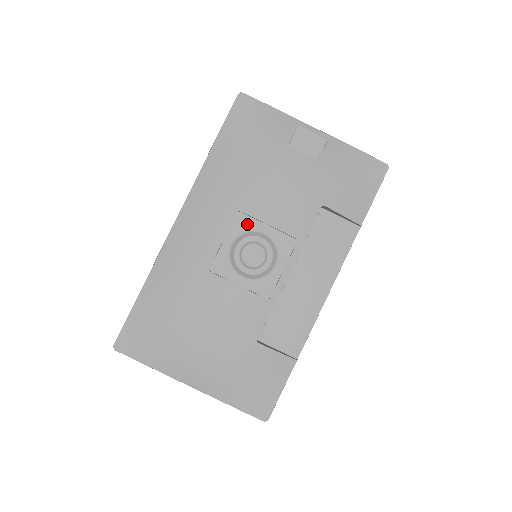
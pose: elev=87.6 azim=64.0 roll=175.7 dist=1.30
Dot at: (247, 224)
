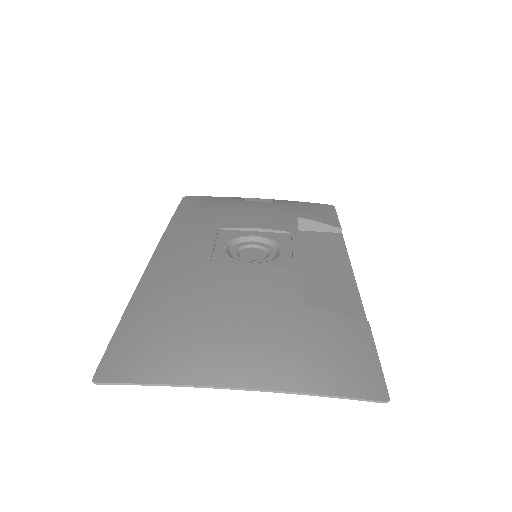
Dot at: (233, 234)
